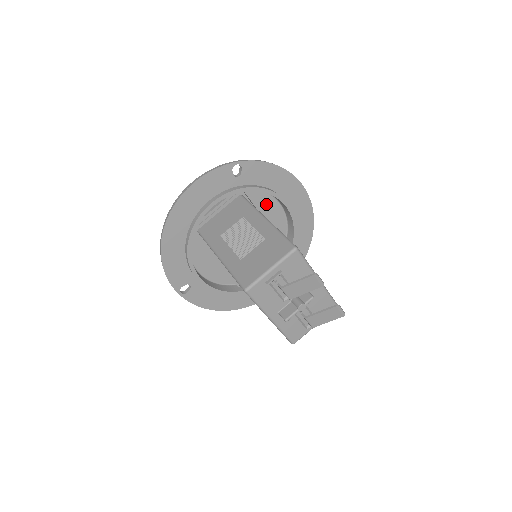
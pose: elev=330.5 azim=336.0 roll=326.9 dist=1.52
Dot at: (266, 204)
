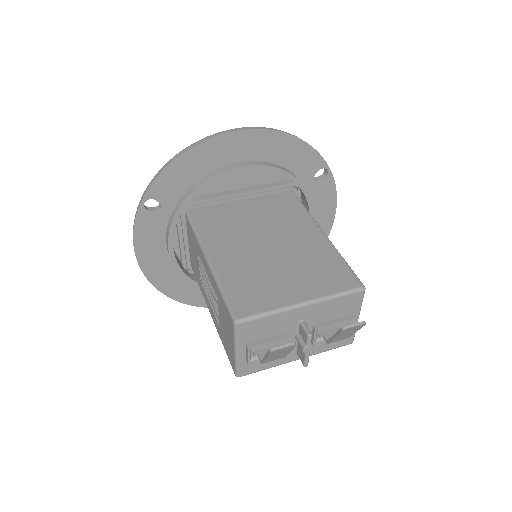
Dot at: (223, 181)
